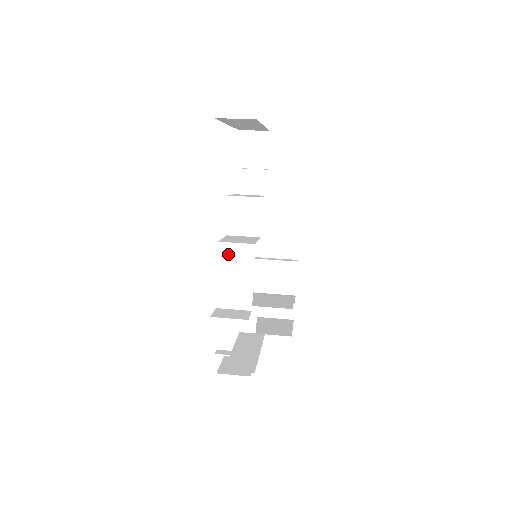
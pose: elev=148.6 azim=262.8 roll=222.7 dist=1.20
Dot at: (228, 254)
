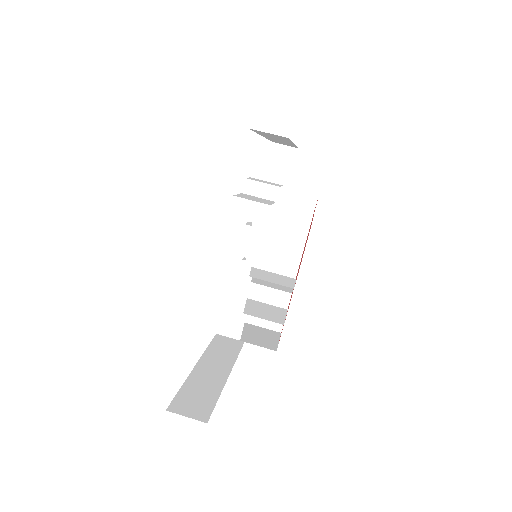
Dot at: occluded
